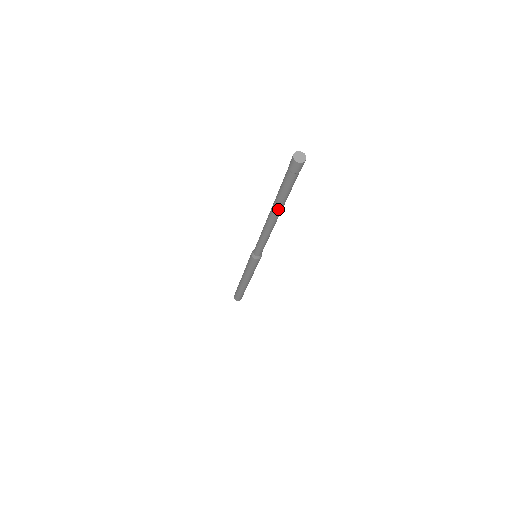
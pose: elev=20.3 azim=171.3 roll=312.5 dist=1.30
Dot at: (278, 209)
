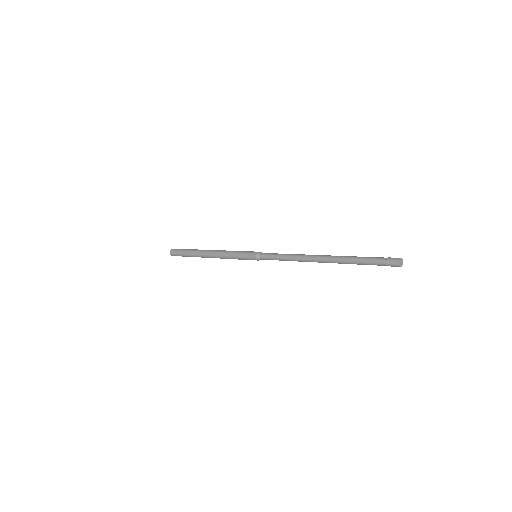
Dot at: (339, 263)
